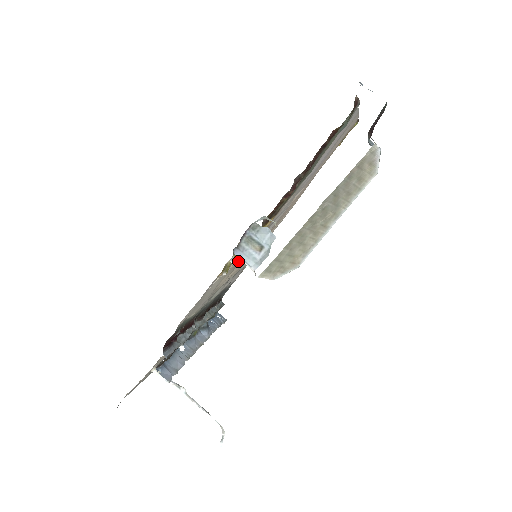
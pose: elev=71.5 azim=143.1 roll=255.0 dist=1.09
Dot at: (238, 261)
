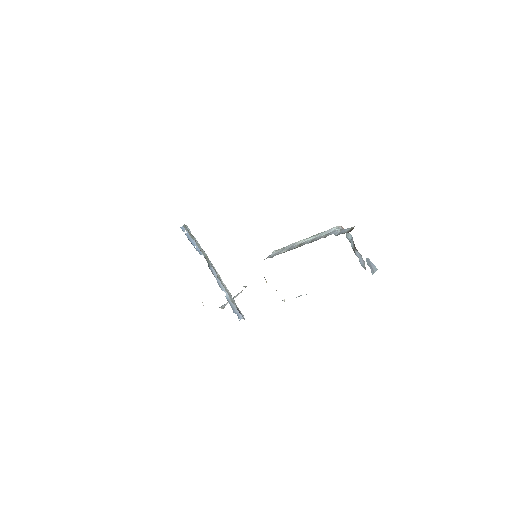
Dot at: occluded
